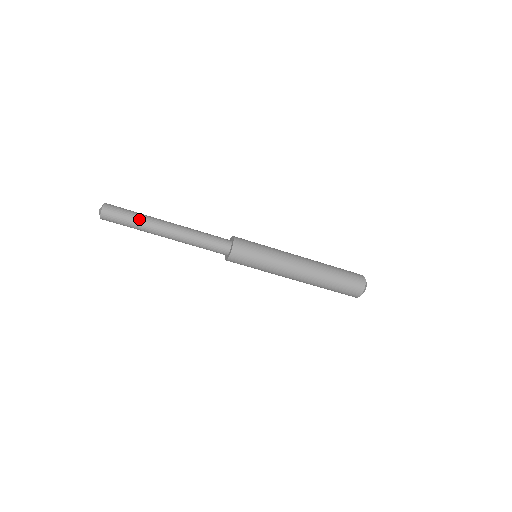
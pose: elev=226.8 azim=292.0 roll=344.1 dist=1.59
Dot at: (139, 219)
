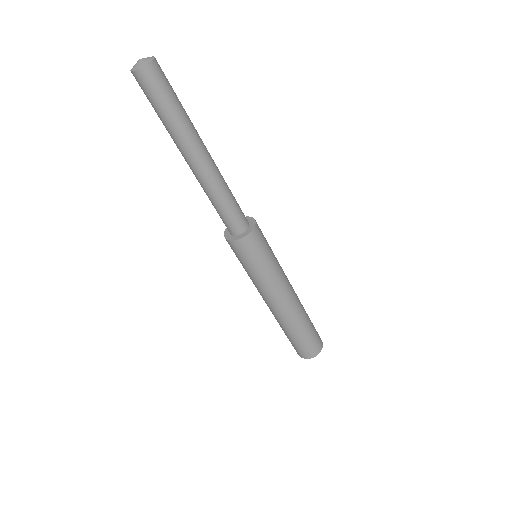
Dot at: (177, 120)
